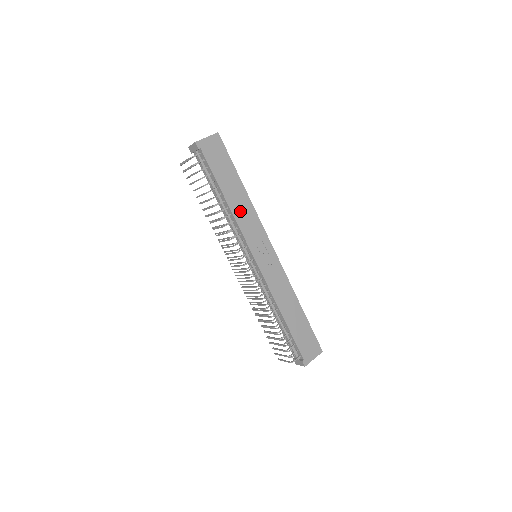
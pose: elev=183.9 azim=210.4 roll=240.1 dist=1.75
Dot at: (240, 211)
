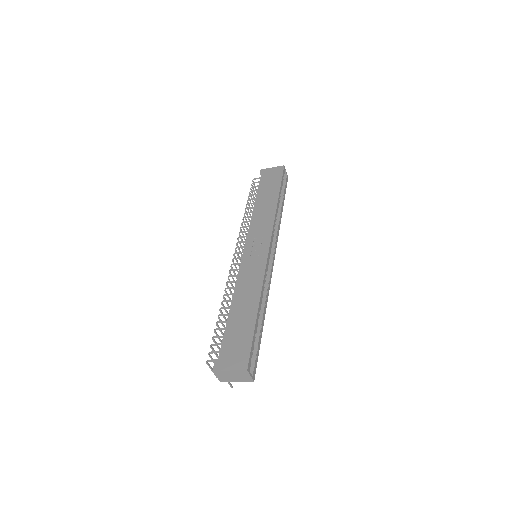
Dot at: (261, 213)
